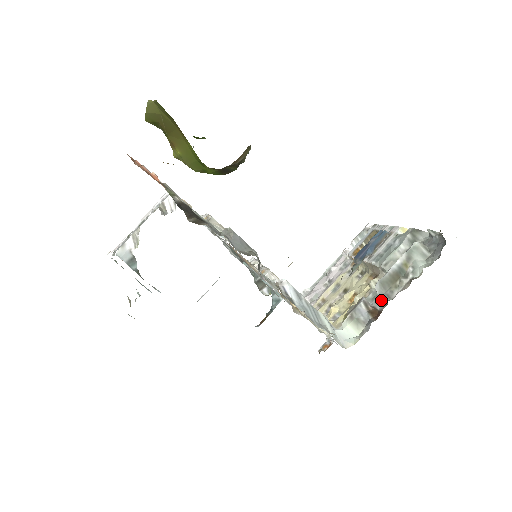
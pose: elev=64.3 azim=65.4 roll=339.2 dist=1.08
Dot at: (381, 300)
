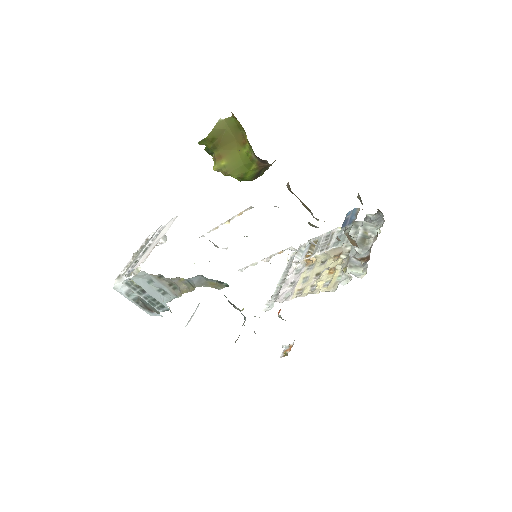
Dot at: (362, 254)
